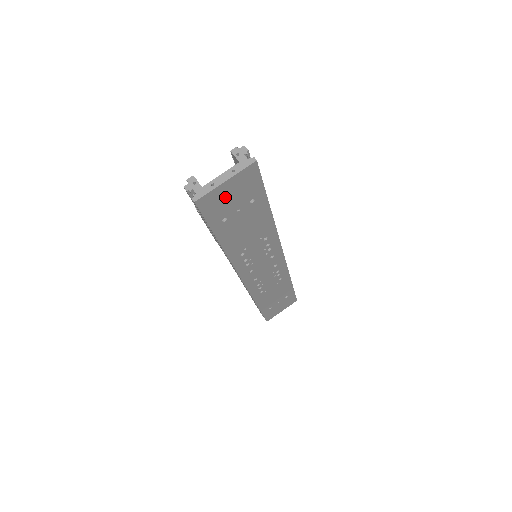
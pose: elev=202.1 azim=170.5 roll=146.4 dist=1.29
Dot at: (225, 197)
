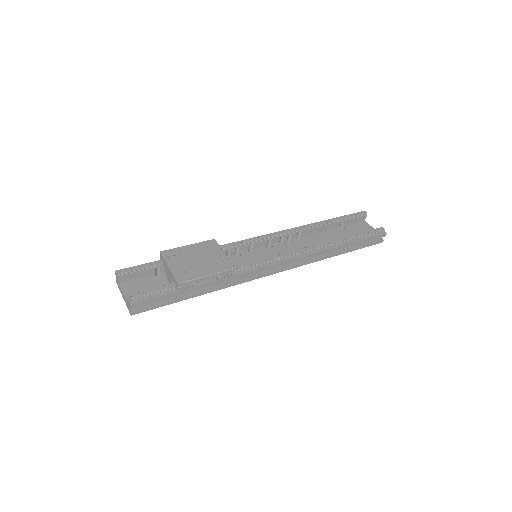
Dot at: occluded
